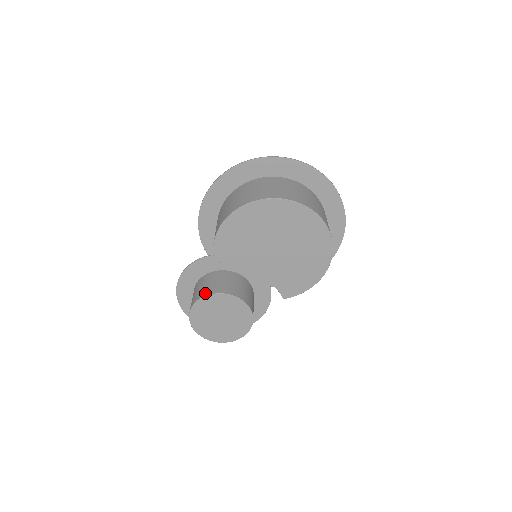
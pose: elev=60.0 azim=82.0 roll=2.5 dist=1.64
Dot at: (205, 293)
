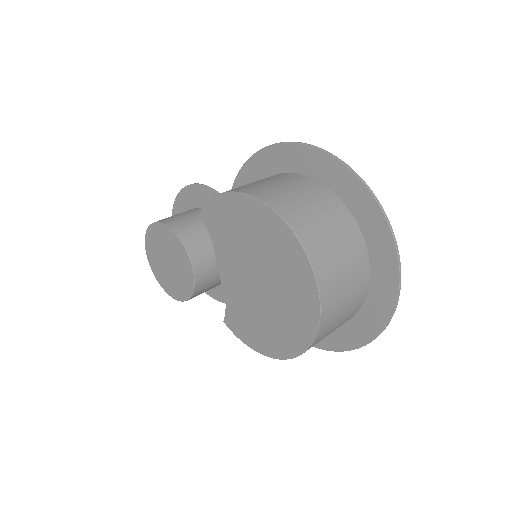
Dot at: (176, 226)
